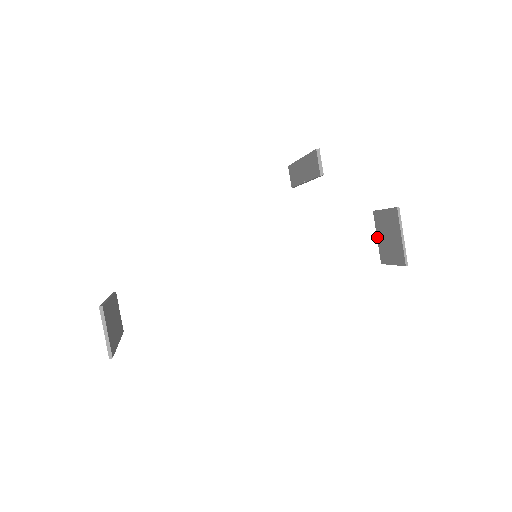
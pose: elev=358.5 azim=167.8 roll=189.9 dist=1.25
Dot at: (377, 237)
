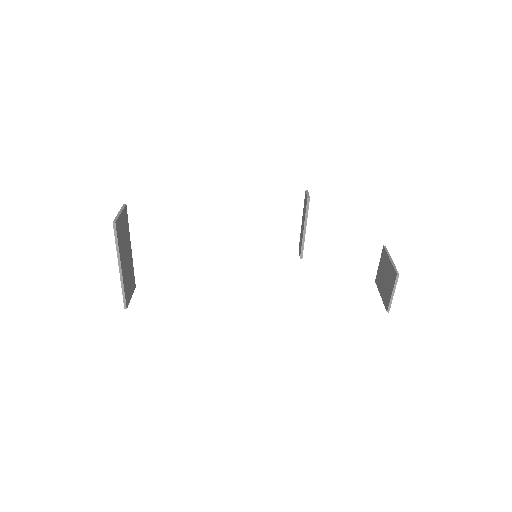
Dot at: (380, 295)
